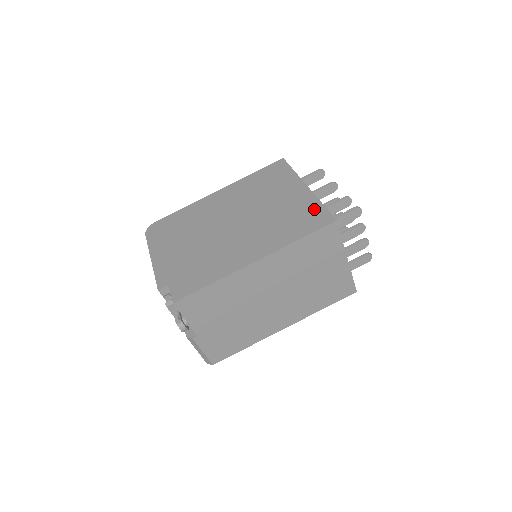
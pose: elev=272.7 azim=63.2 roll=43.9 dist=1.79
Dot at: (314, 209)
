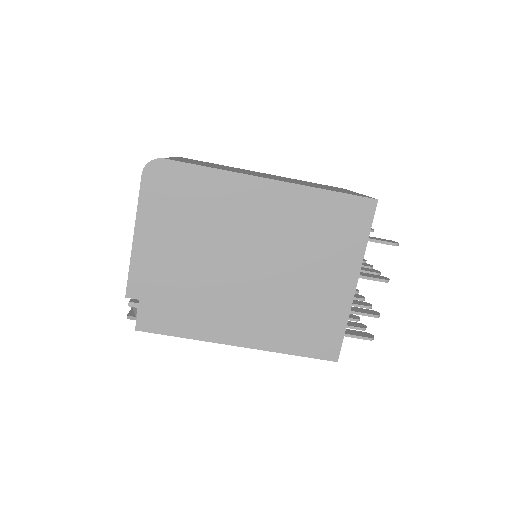
Dot at: (334, 328)
